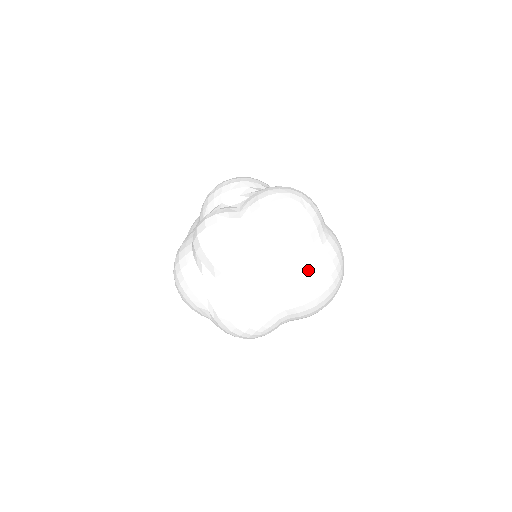
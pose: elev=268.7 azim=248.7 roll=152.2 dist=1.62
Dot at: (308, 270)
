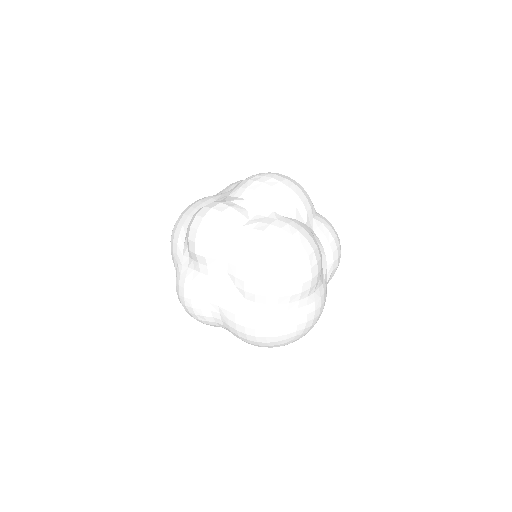
Dot at: (256, 319)
